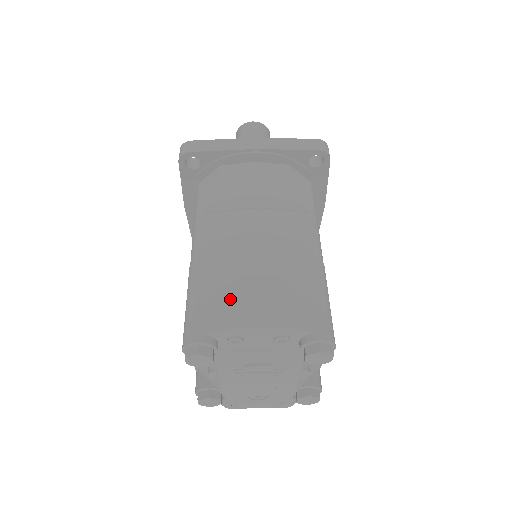
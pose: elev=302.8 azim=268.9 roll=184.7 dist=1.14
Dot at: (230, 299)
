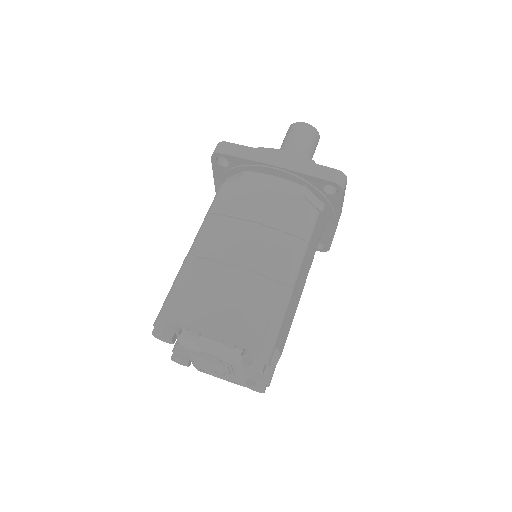
Dot at: (198, 300)
